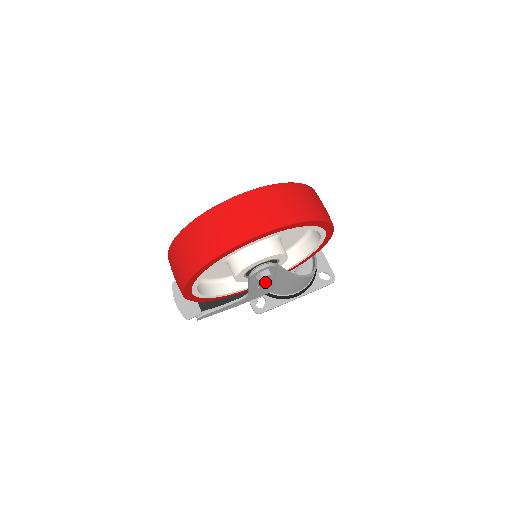
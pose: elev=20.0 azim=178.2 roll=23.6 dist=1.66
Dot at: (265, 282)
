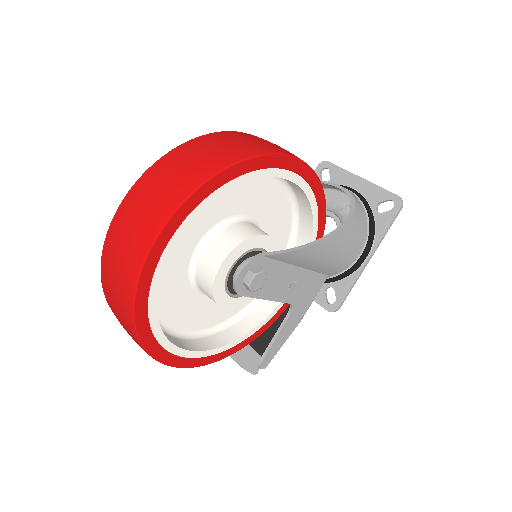
Dot at: (286, 279)
